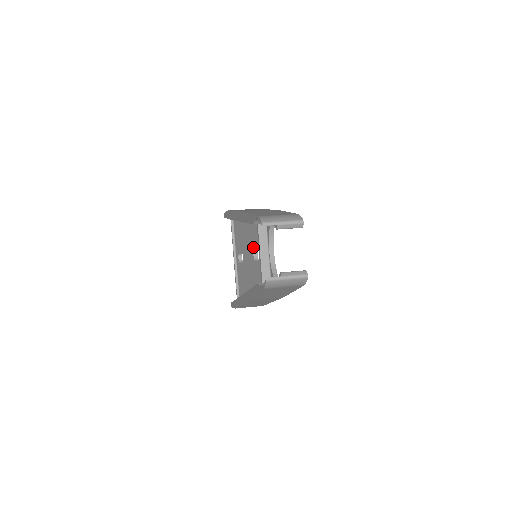
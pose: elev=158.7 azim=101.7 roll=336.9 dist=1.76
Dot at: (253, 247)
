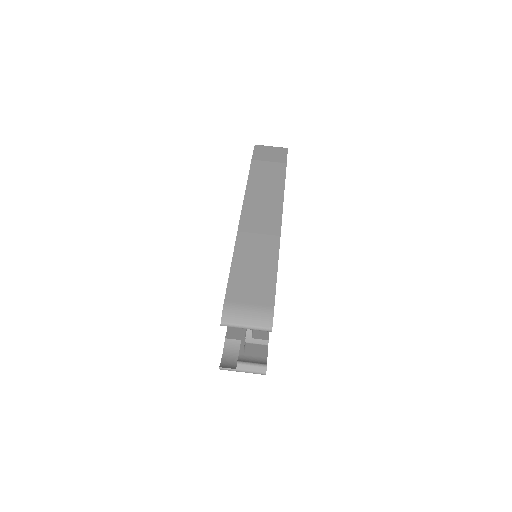
Dot at: occluded
